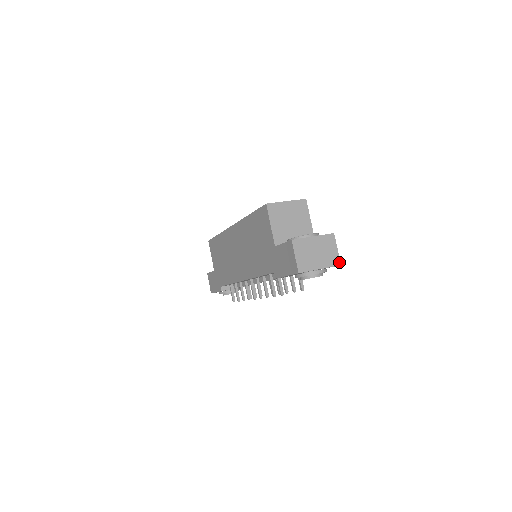
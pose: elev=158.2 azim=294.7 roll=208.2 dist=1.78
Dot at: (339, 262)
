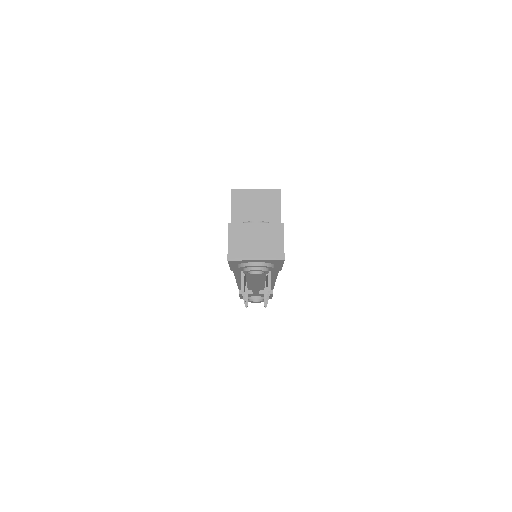
Dot at: (283, 257)
